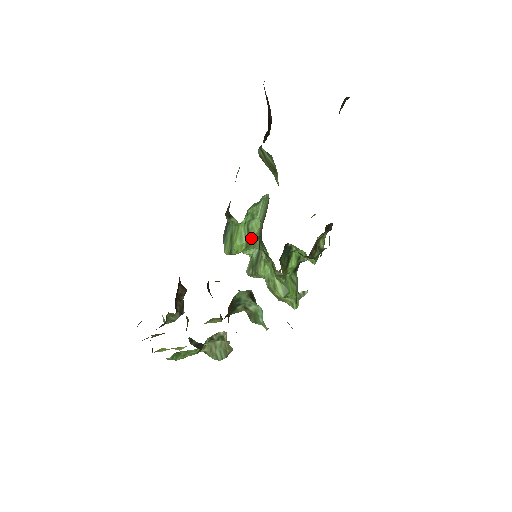
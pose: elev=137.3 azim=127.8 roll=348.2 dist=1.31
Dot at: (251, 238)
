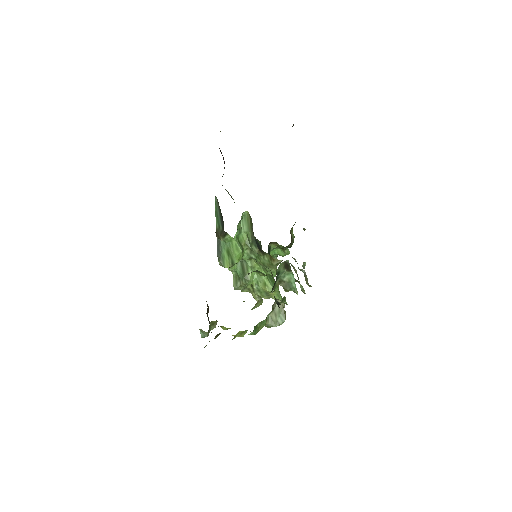
Dot at: (242, 248)
